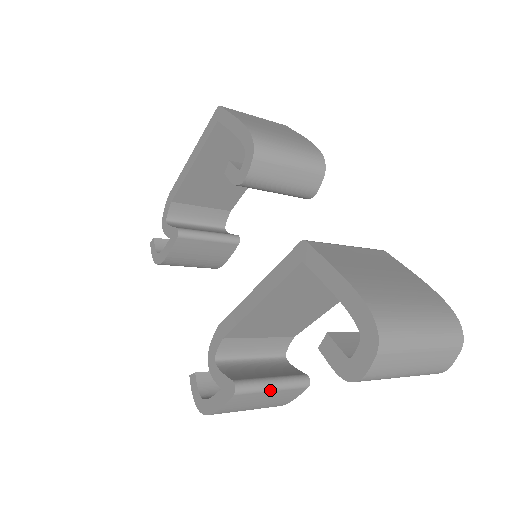
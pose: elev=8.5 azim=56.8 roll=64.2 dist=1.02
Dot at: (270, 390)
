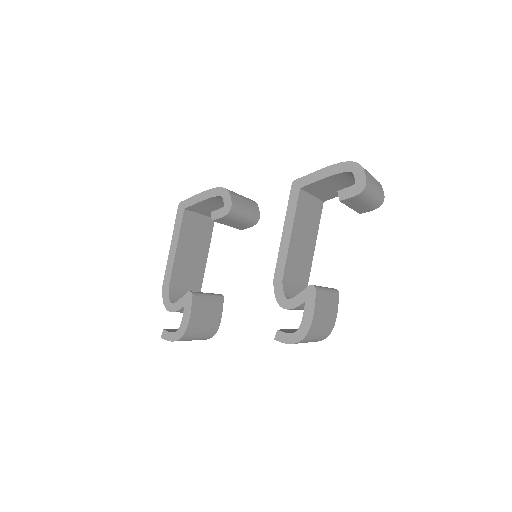
Dot at: (327, 290)
